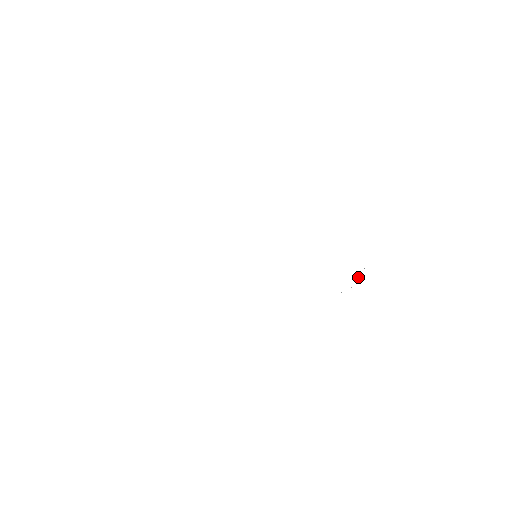
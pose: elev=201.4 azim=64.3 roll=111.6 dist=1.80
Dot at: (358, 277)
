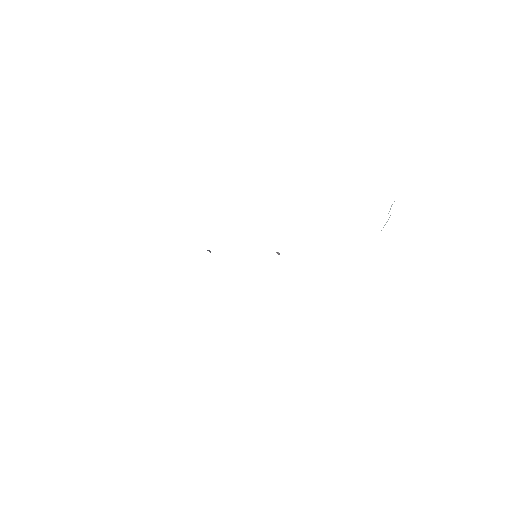
Dot at: (390, 209)
